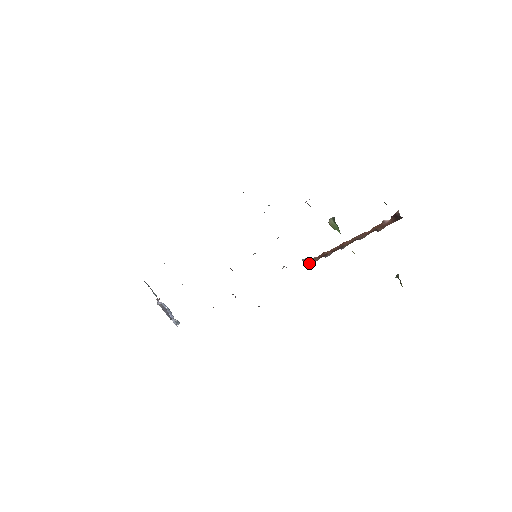
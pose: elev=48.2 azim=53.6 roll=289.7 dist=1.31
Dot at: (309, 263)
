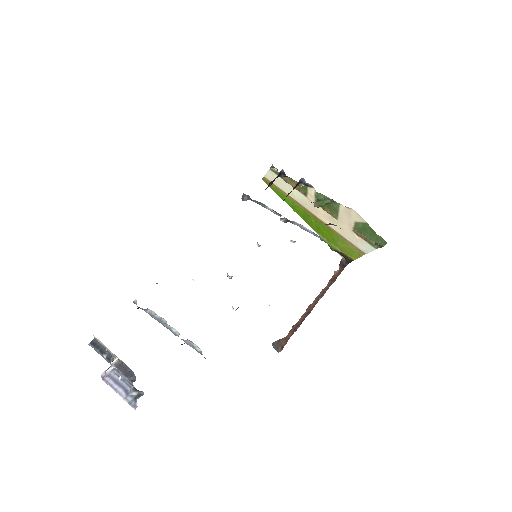
Dot at: (280, 346)
